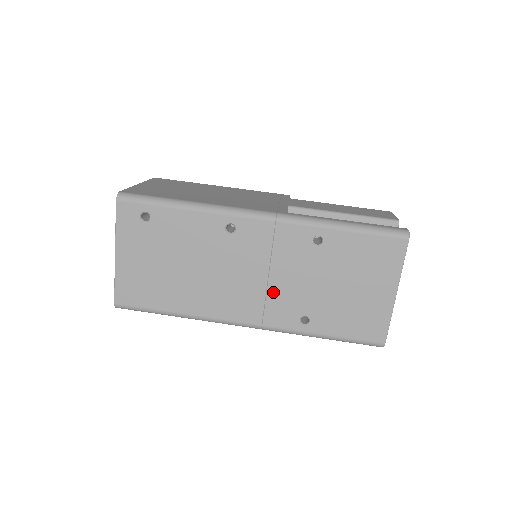
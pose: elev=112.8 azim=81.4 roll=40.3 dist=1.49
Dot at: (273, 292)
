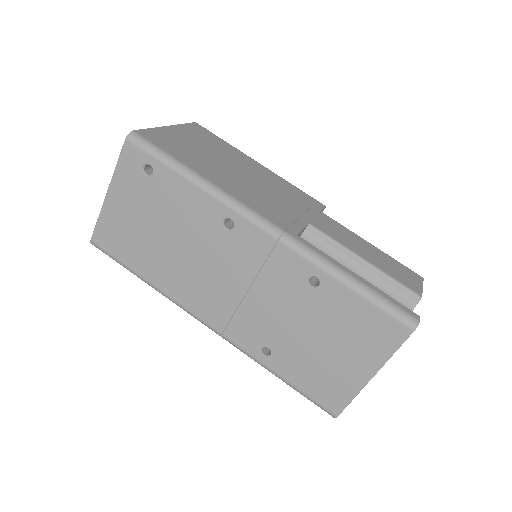
Dot at: (246, 308)
